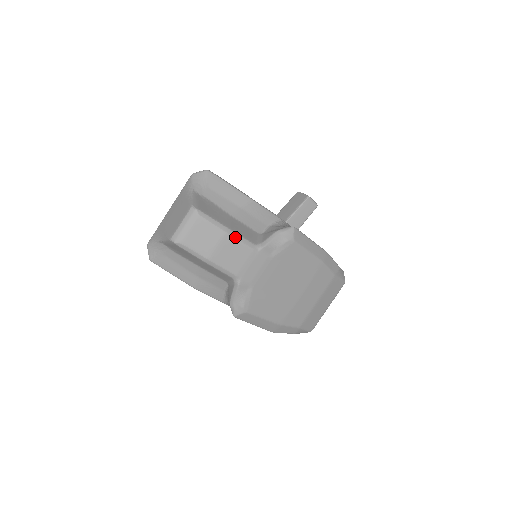
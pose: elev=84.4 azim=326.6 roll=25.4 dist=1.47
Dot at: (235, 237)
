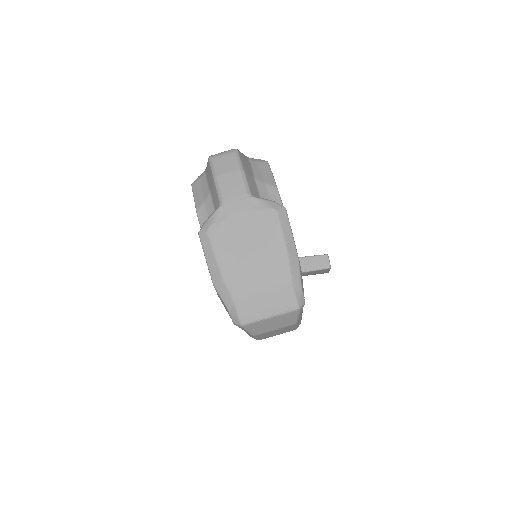
Dot at: (243, 177)
